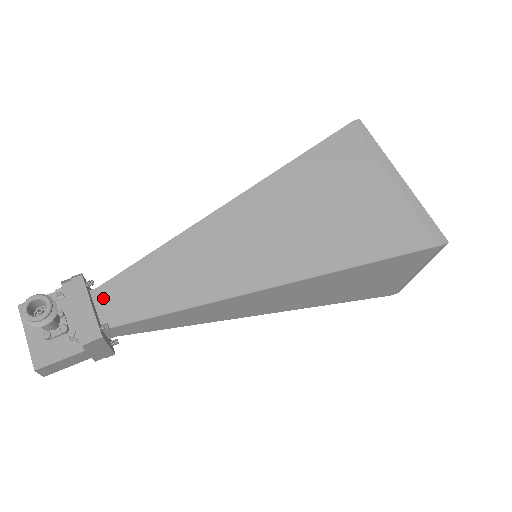
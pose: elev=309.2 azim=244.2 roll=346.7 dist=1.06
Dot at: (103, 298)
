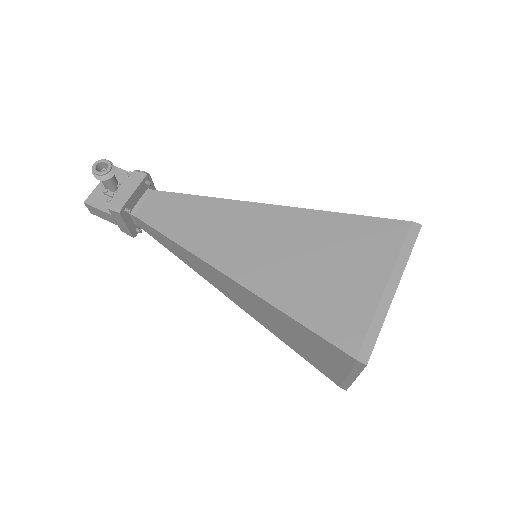
Dot at: (149, 198)
